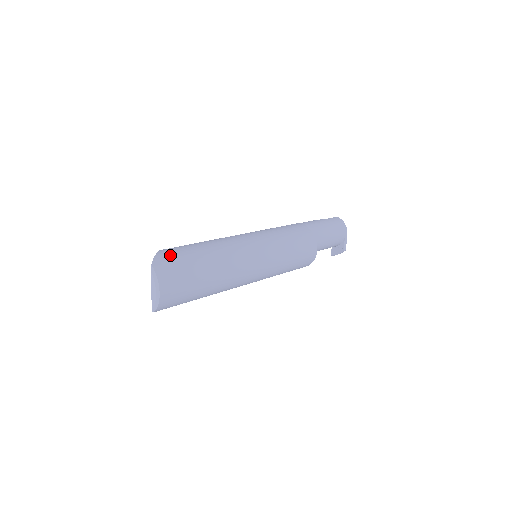
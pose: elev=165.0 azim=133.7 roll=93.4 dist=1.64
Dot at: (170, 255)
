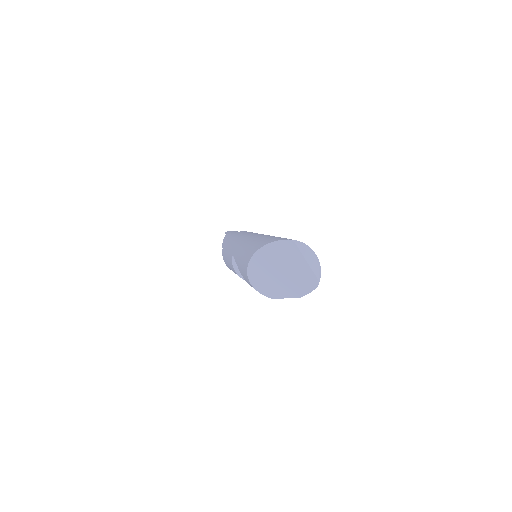
Dot at: (275, 239)
